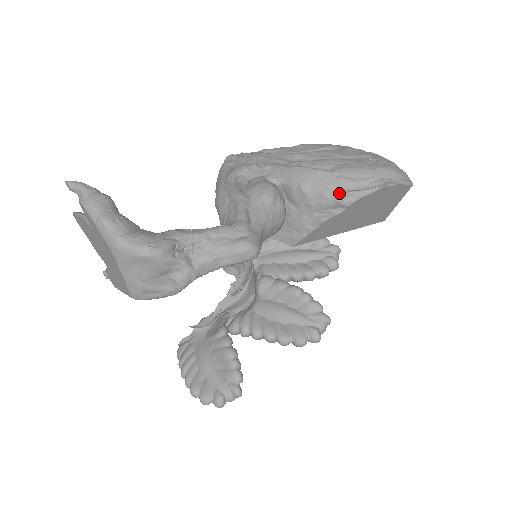
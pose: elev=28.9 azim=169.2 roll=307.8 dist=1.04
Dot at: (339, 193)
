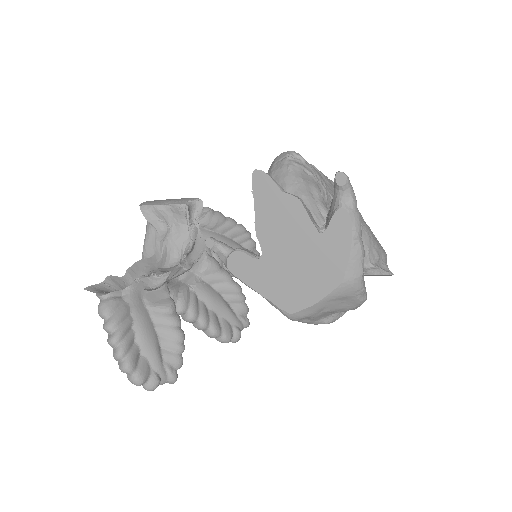
Dot at: (371, 262)
